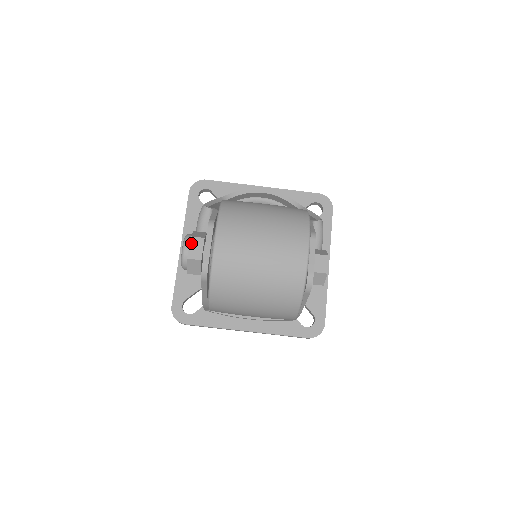
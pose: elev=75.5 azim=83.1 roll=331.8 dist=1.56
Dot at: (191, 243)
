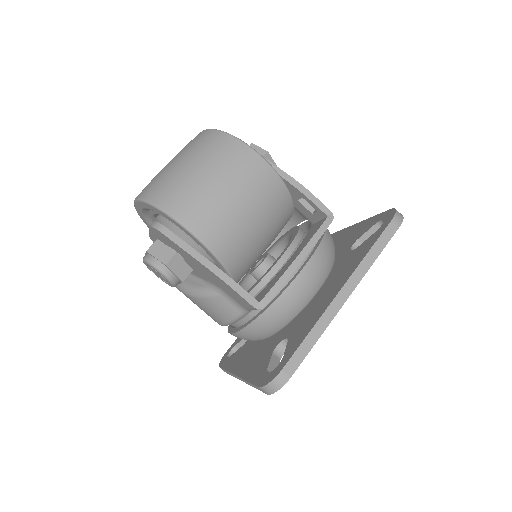
Dot at: (146, 253)
